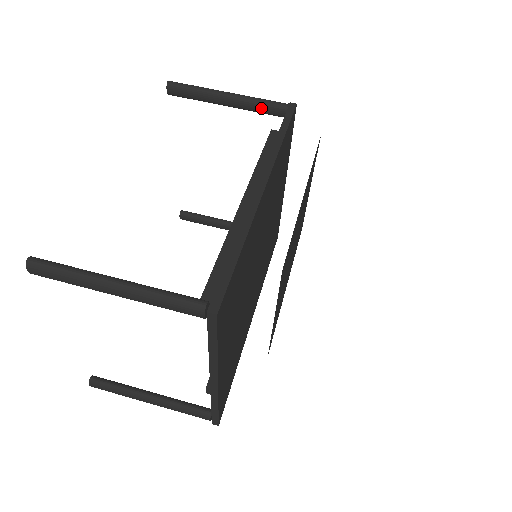
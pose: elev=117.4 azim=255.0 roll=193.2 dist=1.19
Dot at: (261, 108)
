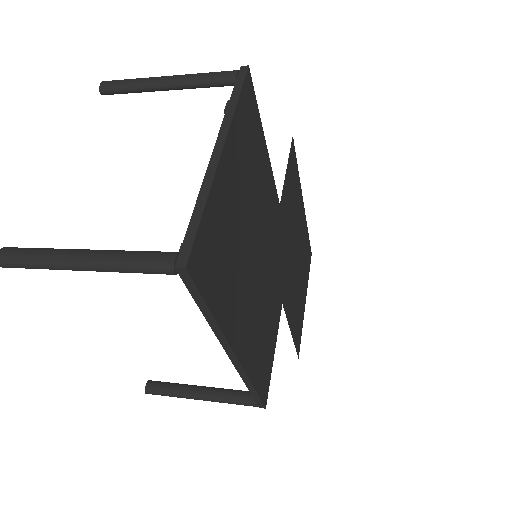
Dot at: occluded
